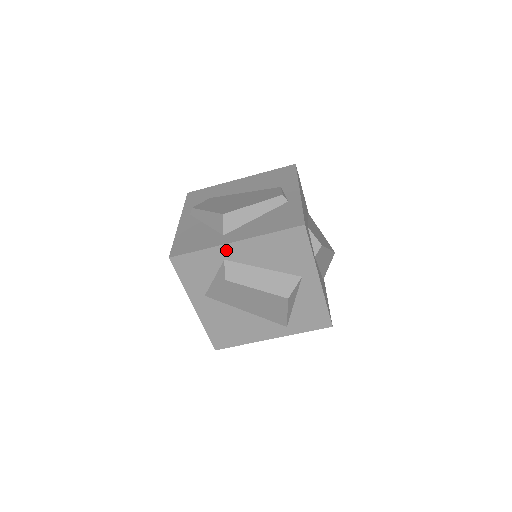
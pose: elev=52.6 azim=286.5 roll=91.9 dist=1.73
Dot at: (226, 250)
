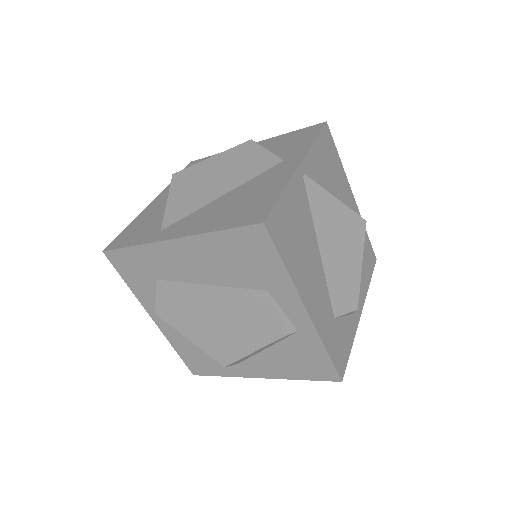
Dot at: occluded
